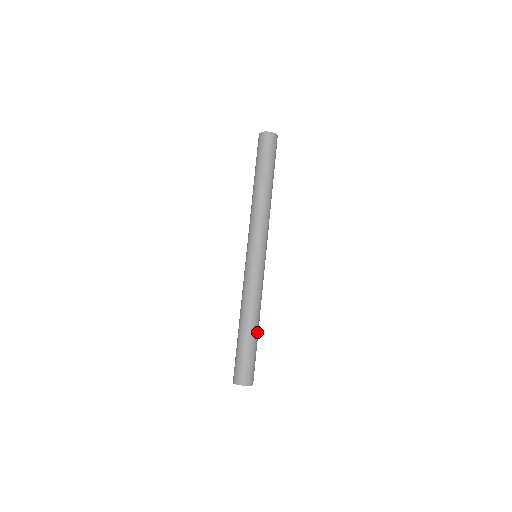
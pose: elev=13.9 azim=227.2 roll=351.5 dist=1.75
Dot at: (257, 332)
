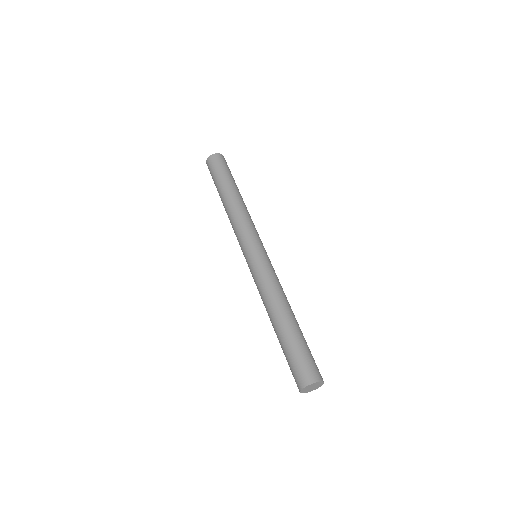
Dot at: (296, 323)
